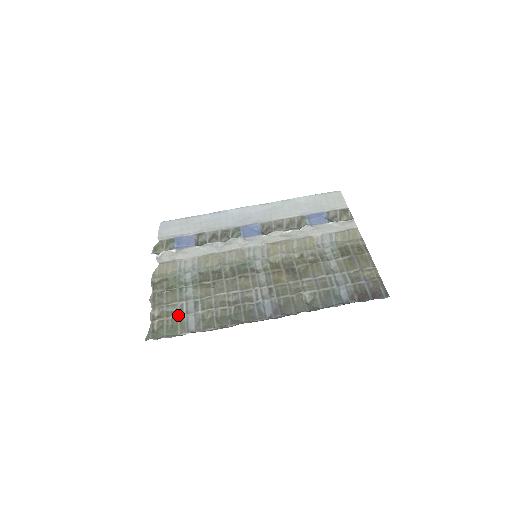
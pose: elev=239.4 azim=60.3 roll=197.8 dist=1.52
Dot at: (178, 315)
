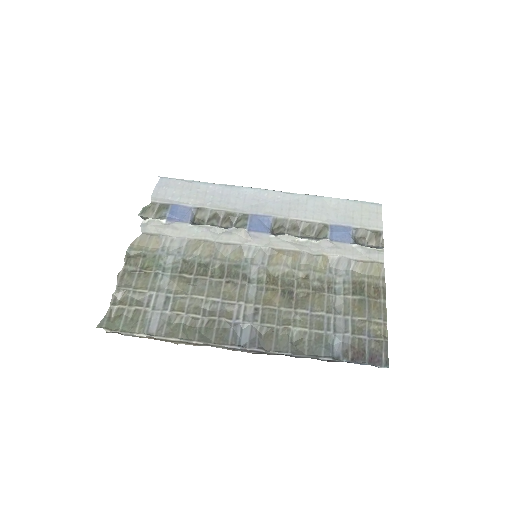
Dot at: (142, 308)
